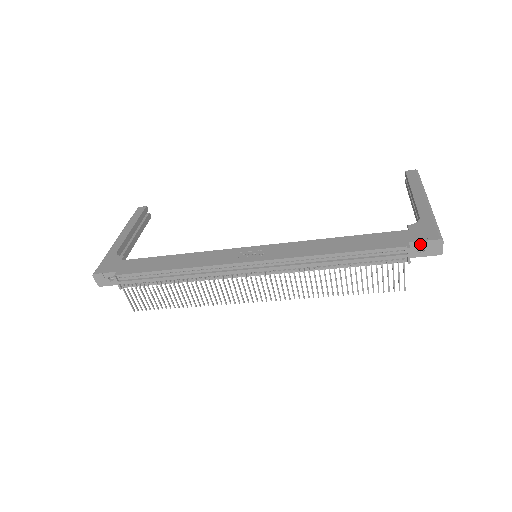
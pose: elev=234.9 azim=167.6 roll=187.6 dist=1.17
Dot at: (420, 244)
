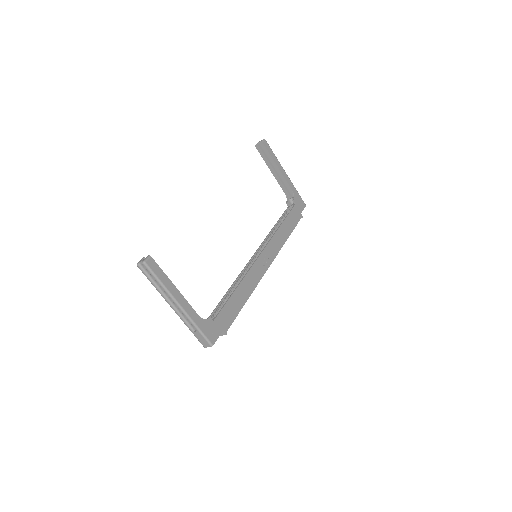
Dot at: (301, 211)
